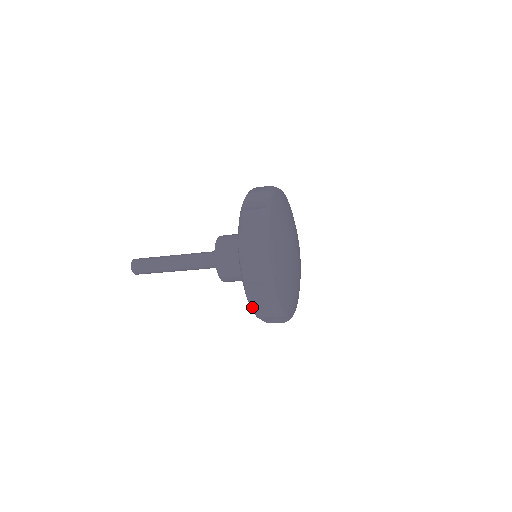
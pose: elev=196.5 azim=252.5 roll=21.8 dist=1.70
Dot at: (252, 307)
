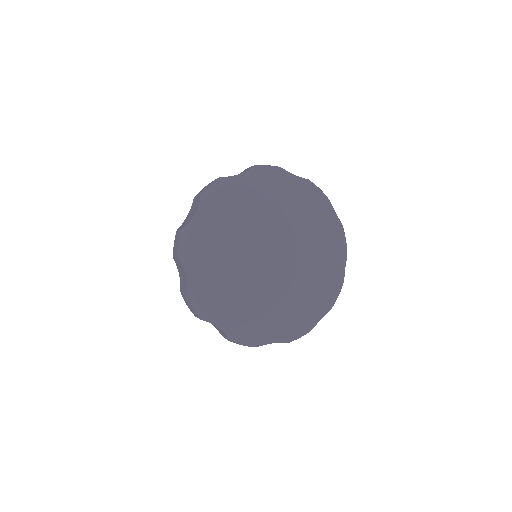
Dot at: occluded
